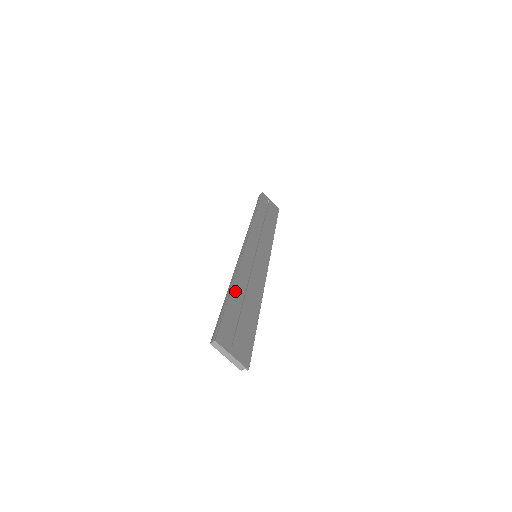
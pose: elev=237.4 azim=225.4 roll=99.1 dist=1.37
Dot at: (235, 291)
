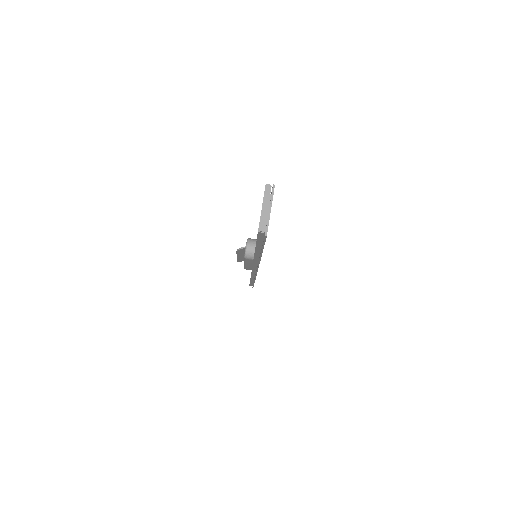
Dot at: occluded
